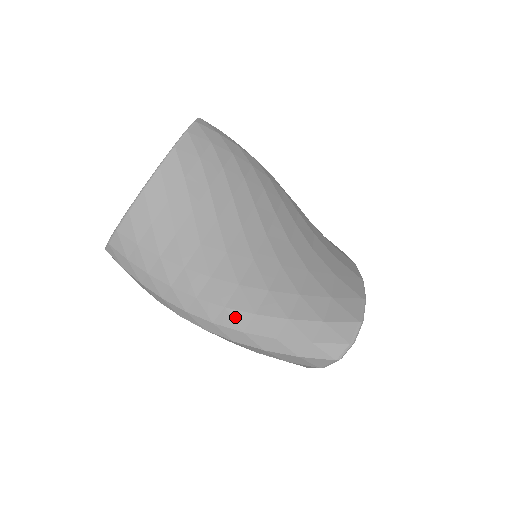
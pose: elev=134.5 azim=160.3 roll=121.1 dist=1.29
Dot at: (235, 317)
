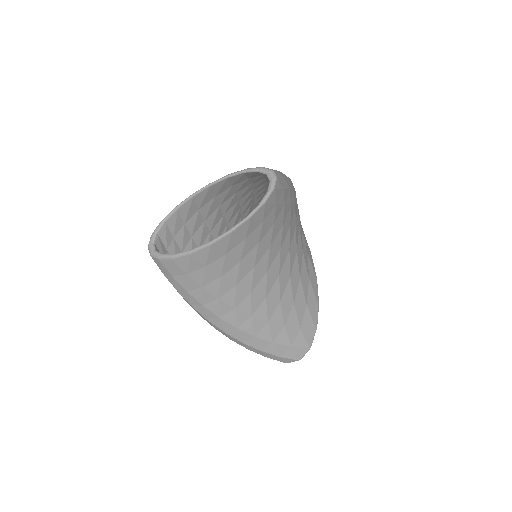
Dot at: (241, 335)
